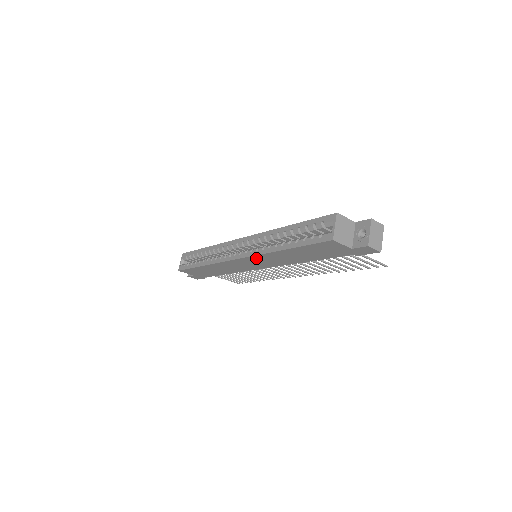
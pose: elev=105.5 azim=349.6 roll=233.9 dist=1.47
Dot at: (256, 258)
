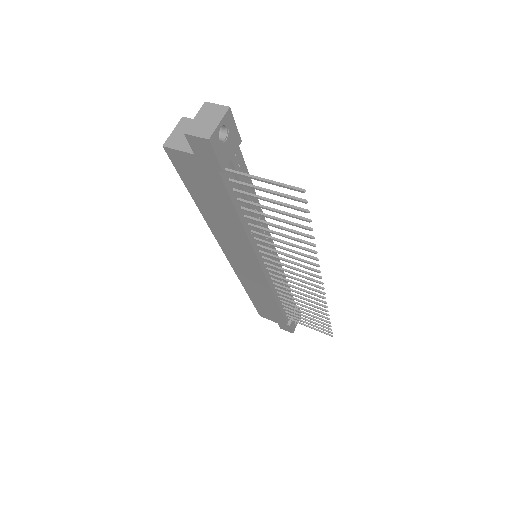
Dot at: (225, 245)
